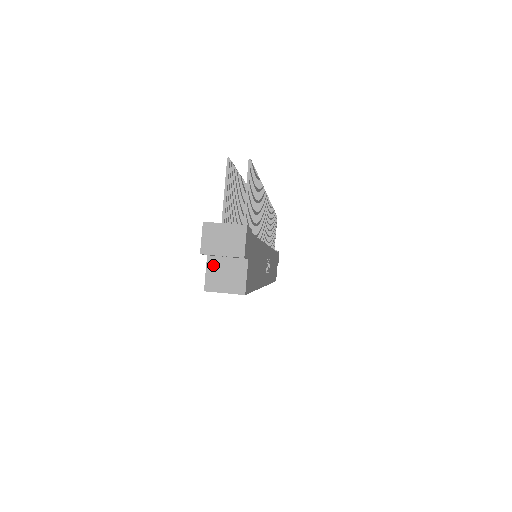
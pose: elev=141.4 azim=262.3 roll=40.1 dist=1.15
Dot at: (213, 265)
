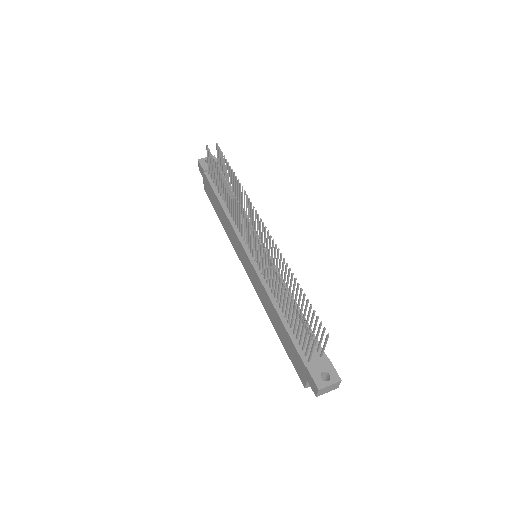
Dot at: occluded
